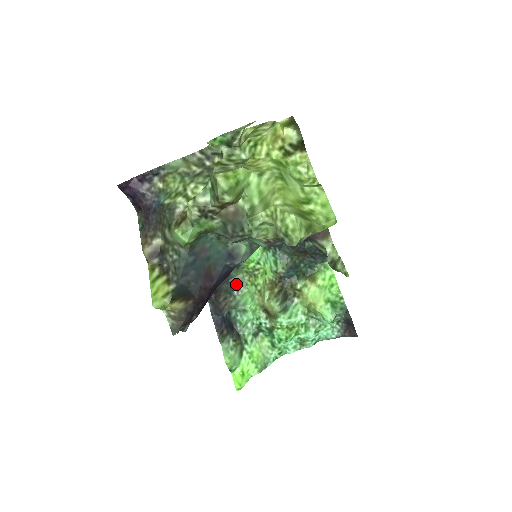
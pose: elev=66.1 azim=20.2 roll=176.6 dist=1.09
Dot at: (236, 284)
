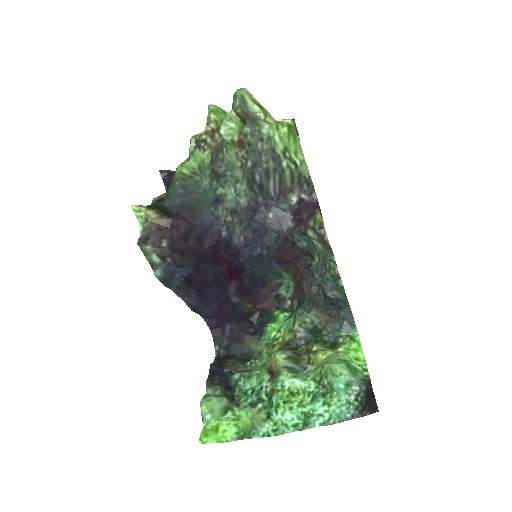
Dot at: (253, 357)
